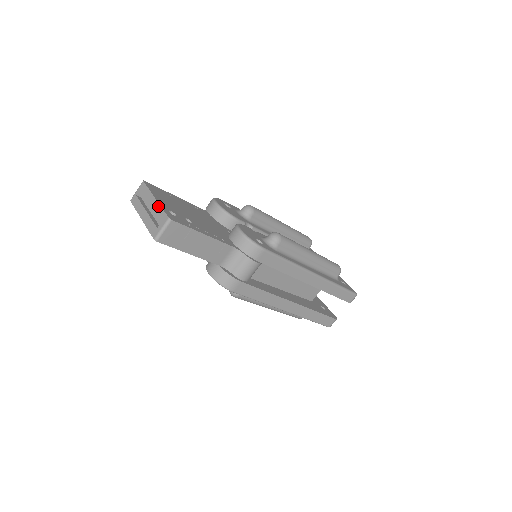
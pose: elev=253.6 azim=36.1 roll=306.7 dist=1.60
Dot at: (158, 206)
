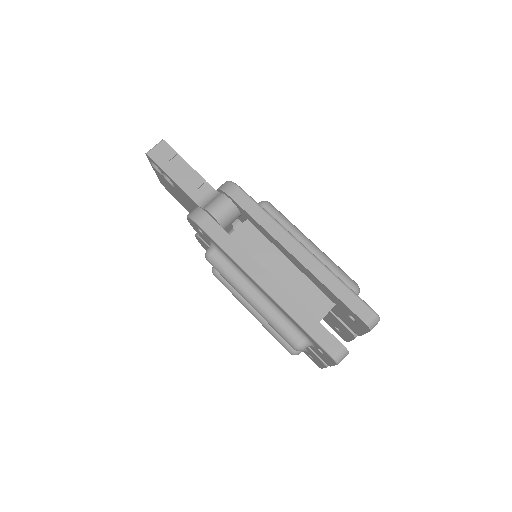
Dot at: occluded
